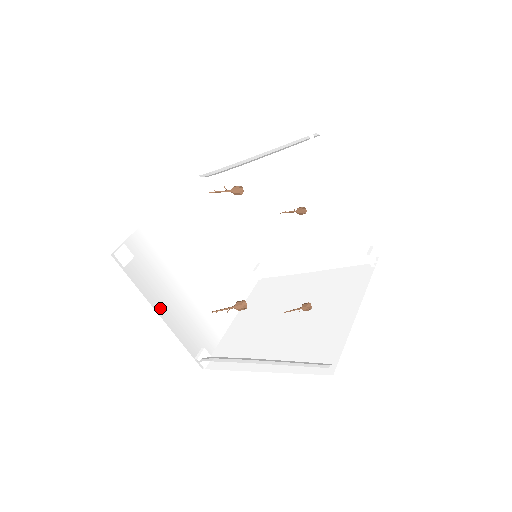
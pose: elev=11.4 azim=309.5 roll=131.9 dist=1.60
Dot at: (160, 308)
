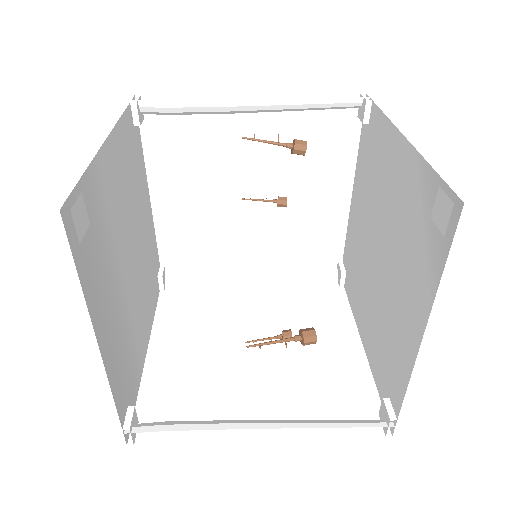
Dot at: (100, 336)
